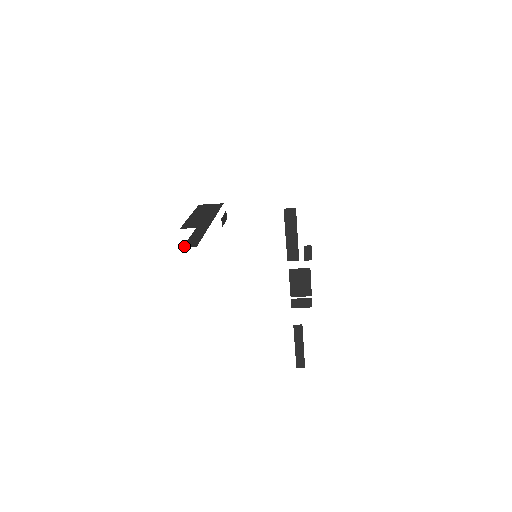
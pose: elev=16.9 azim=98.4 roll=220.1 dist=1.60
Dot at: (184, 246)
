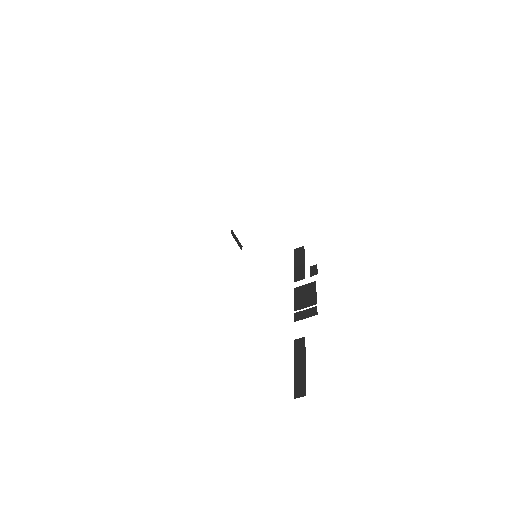
Dot at: occluded
